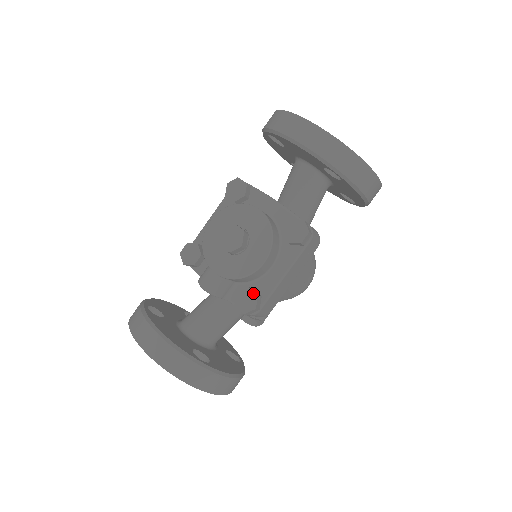
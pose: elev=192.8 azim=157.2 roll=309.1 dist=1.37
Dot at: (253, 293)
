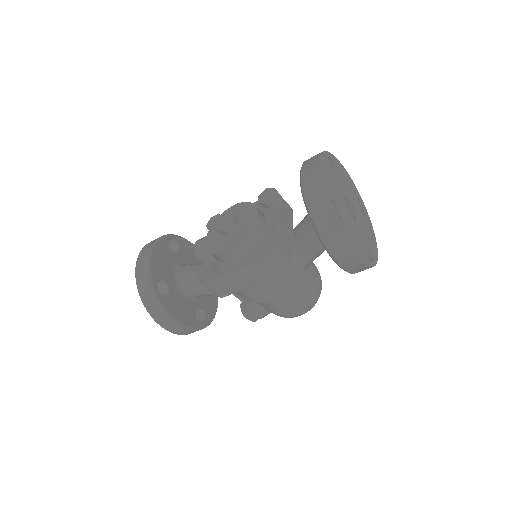
Dot at: (211, 268)
